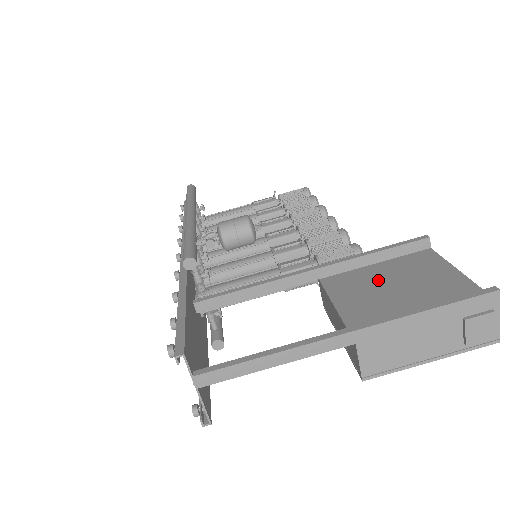
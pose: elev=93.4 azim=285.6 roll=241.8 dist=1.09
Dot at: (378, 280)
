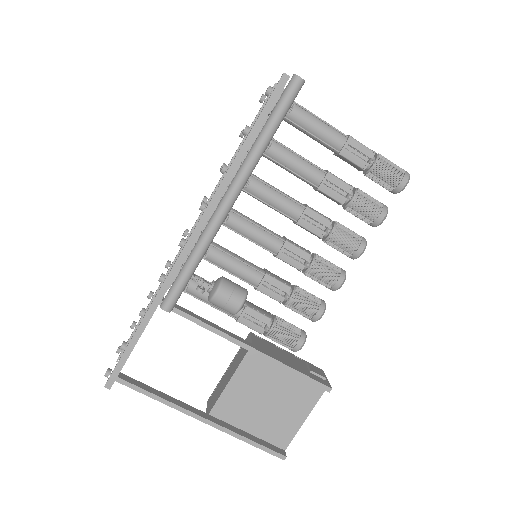
Dot at: (270, 385)
